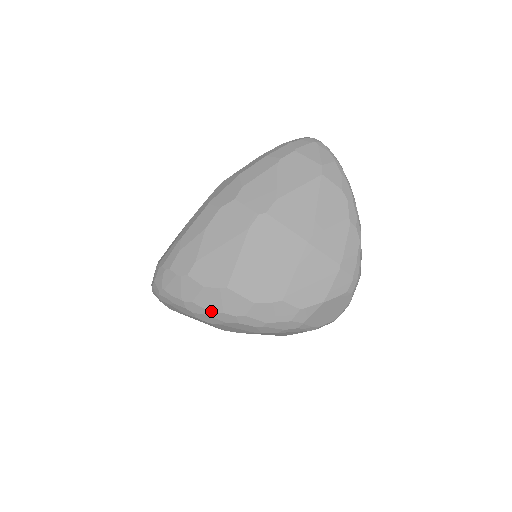
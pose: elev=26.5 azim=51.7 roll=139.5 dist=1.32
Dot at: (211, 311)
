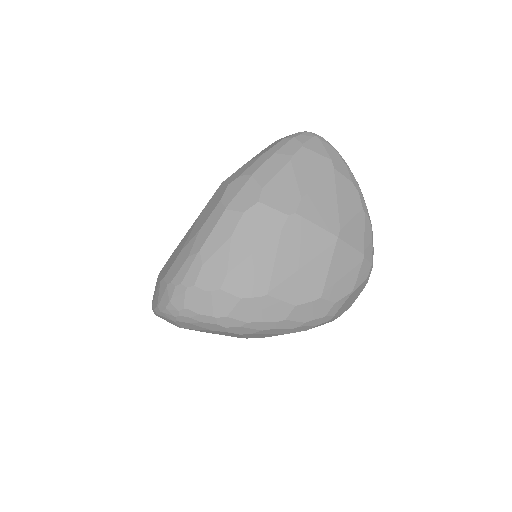
Dot at: (249, 322)
